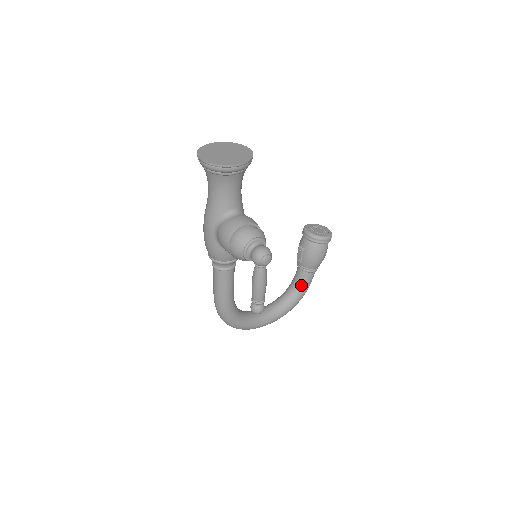
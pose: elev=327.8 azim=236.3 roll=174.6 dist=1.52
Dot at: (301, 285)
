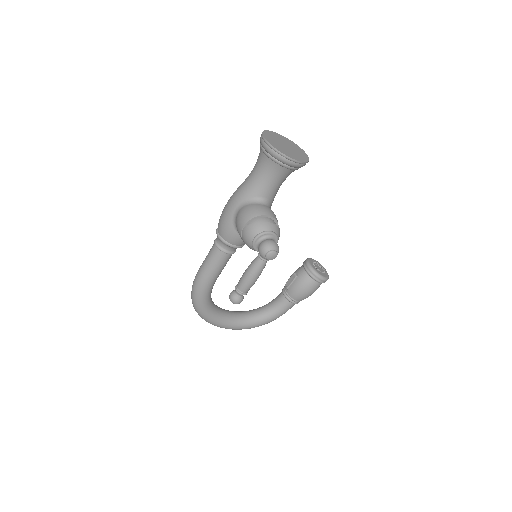
Dot at: (276, 309)
